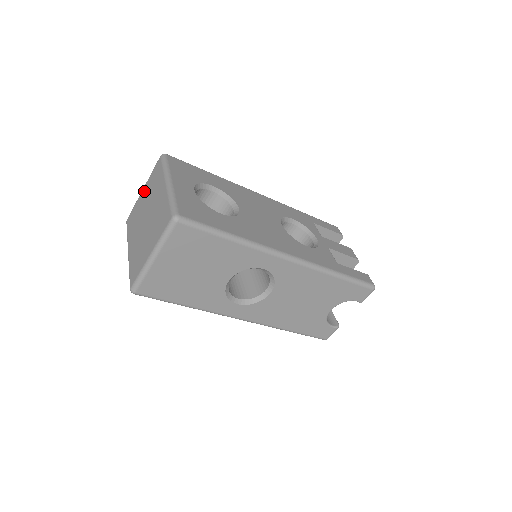
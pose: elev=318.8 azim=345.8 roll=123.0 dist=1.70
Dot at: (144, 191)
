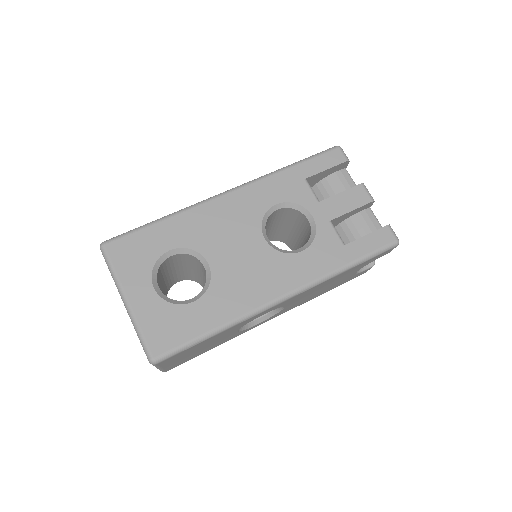
Dot at: occluded
